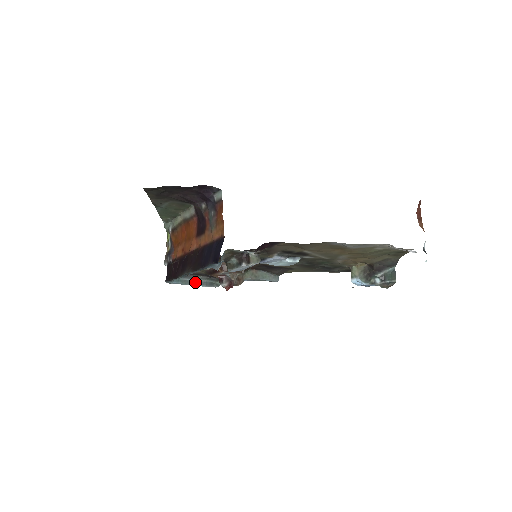
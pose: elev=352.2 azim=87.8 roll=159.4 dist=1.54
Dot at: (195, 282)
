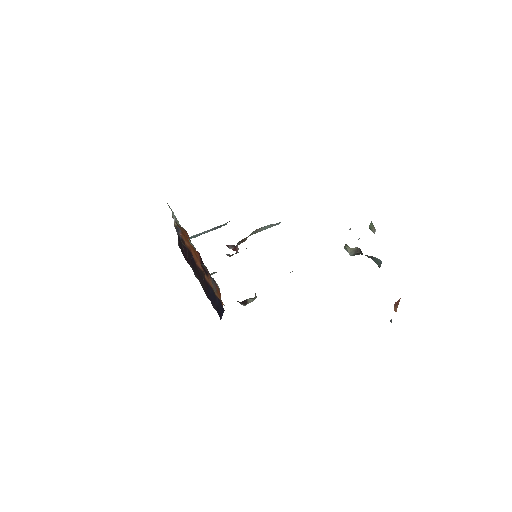
Dot at: (204, 232)
